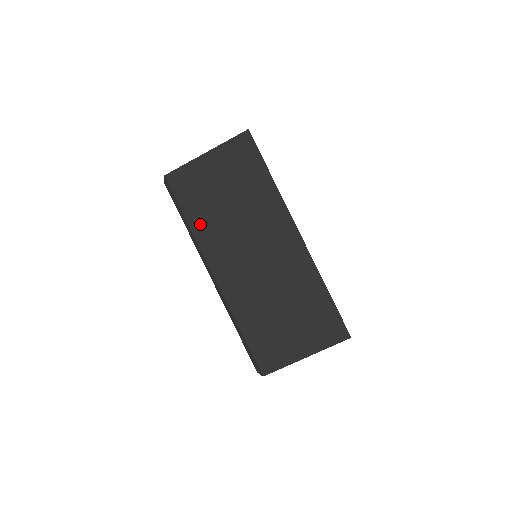
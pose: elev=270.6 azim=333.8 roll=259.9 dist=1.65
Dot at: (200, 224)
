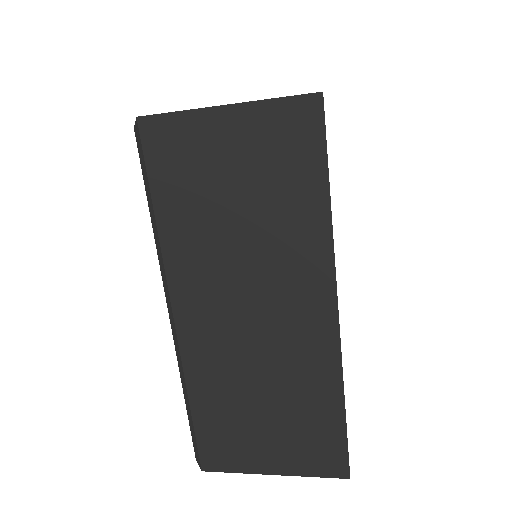
Dot at: (176, 228)
